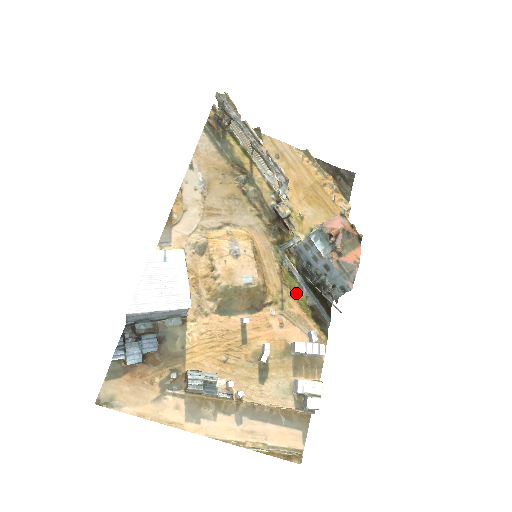
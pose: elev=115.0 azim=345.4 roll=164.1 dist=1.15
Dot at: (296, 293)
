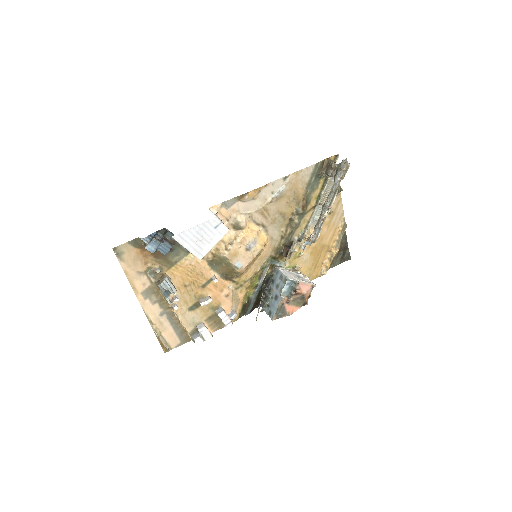
Dot at: (251, 287)
